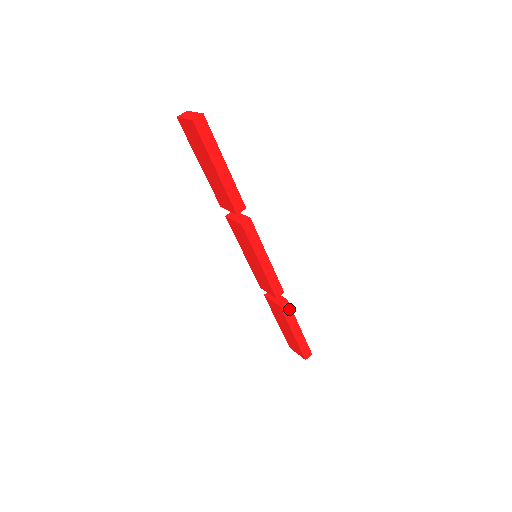
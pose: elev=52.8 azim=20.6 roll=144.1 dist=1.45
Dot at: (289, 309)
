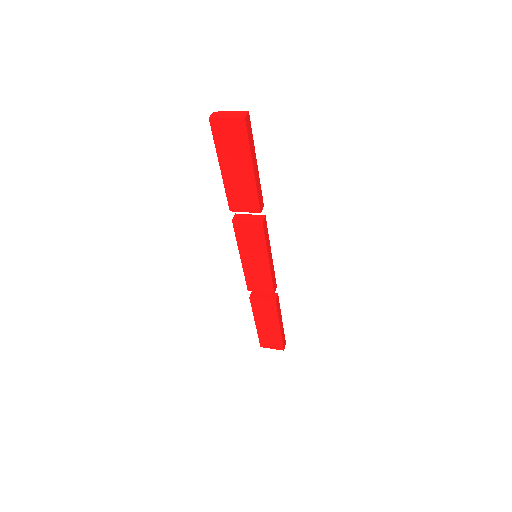
Dot at: (278, 302)
